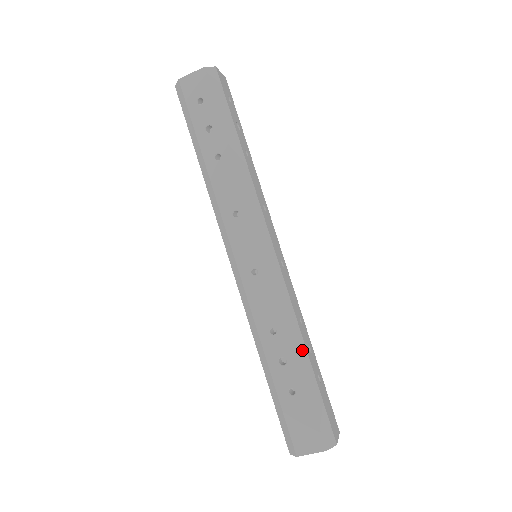
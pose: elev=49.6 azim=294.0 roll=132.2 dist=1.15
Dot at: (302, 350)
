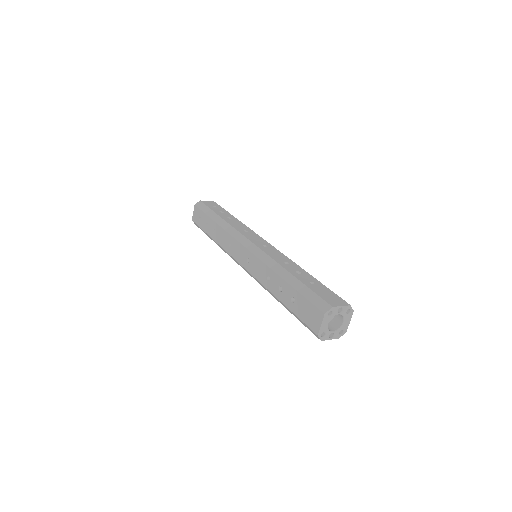
Dot at: (285, 274)
